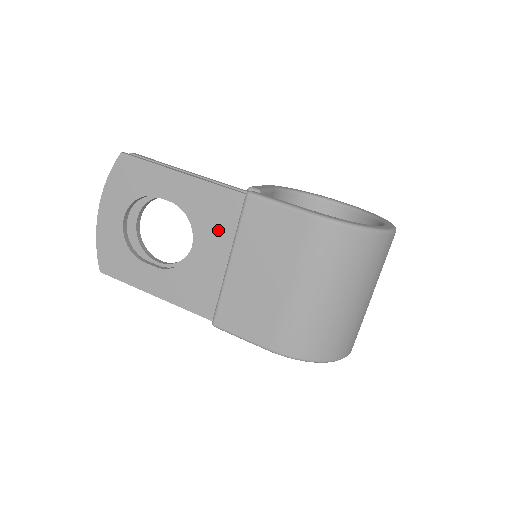
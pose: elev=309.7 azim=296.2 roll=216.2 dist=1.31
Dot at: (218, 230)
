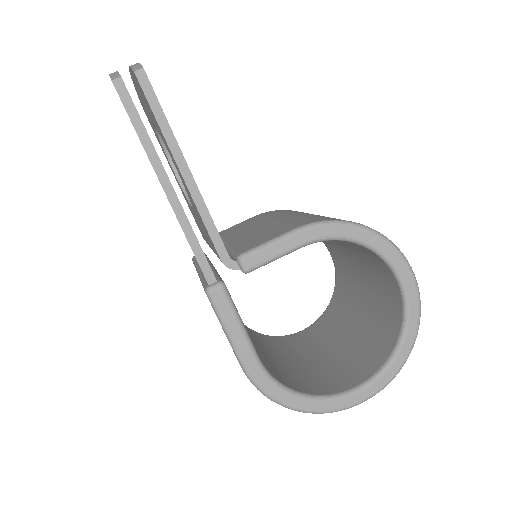
Dot at: occluded
